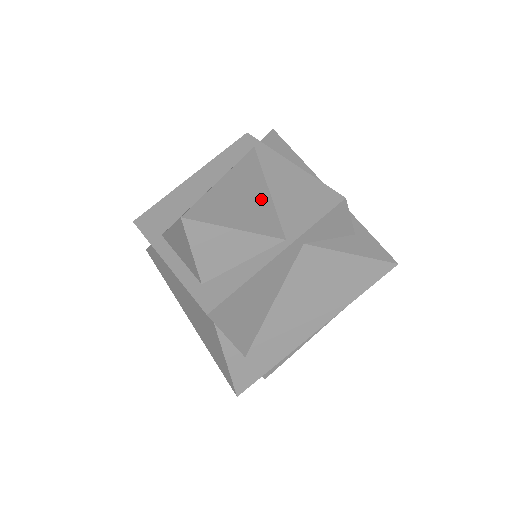
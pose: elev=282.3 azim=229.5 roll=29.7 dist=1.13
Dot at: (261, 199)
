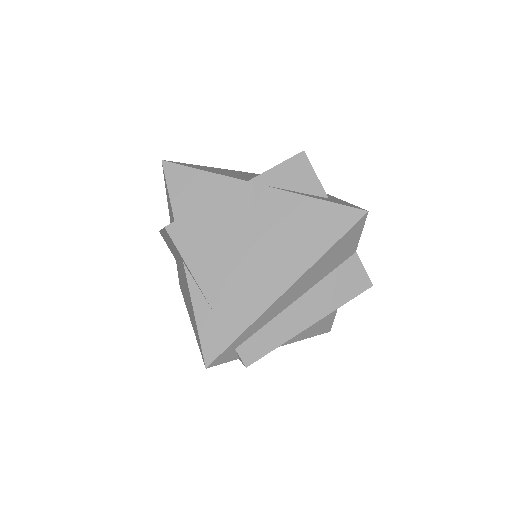
Dot at: (243, 176)
